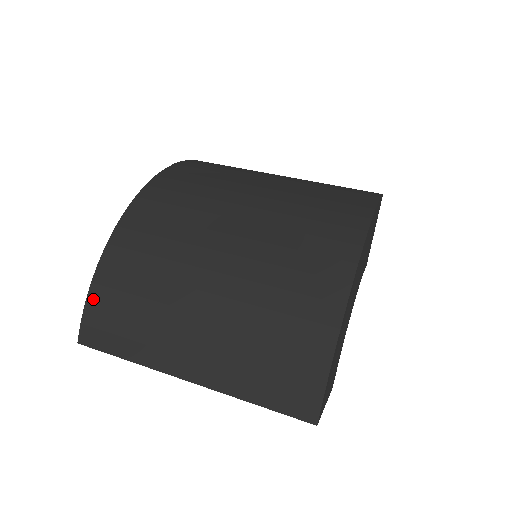
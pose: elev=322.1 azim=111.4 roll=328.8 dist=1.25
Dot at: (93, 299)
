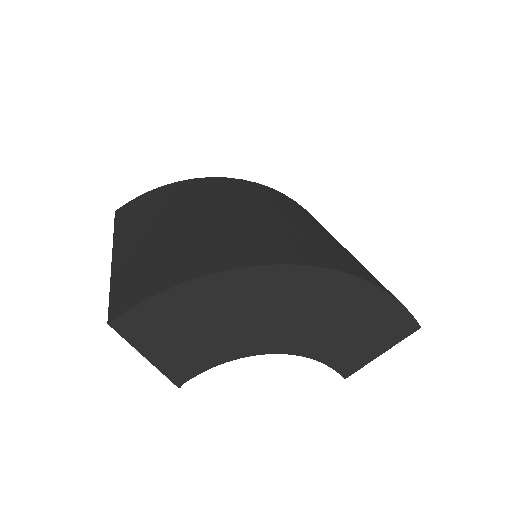
Dot at: (148, 193)
